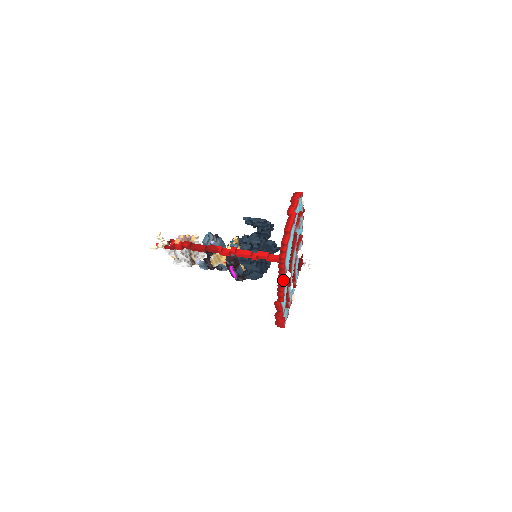
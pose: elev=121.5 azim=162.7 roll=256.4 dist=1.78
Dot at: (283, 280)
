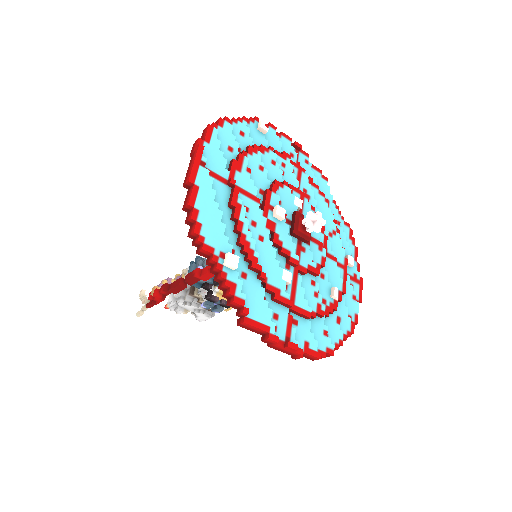
Dot at: (219, 274)
